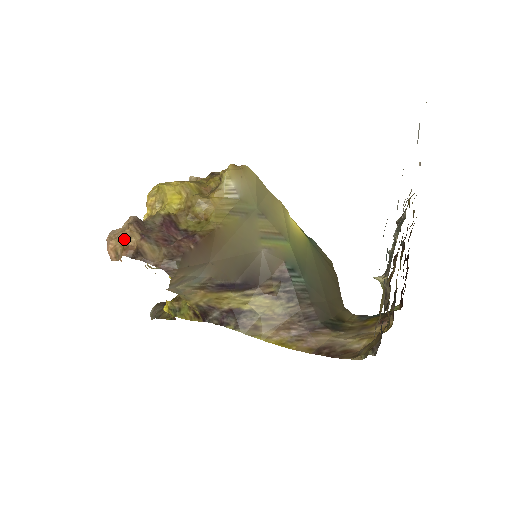
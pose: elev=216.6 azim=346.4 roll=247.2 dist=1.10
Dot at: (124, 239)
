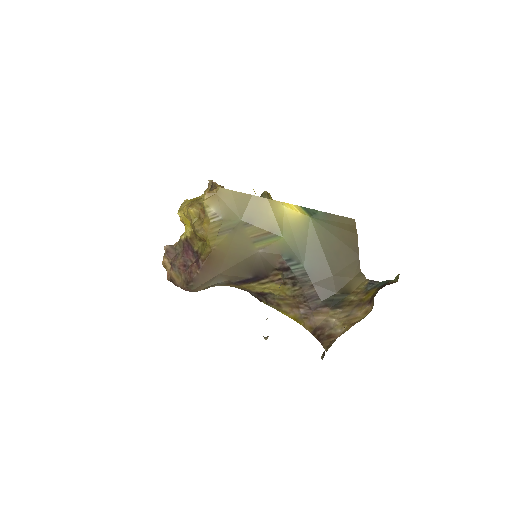
Dot at: (164, 267)
